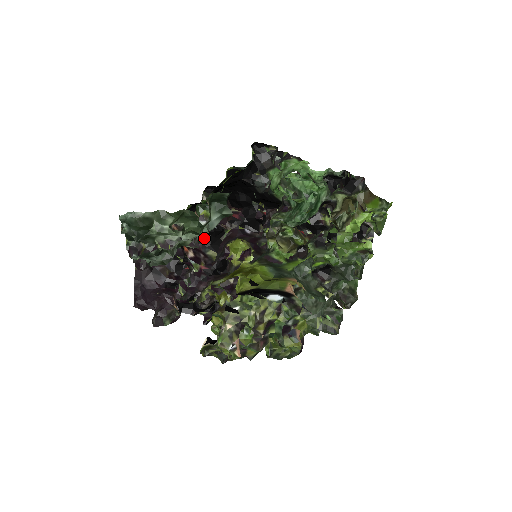
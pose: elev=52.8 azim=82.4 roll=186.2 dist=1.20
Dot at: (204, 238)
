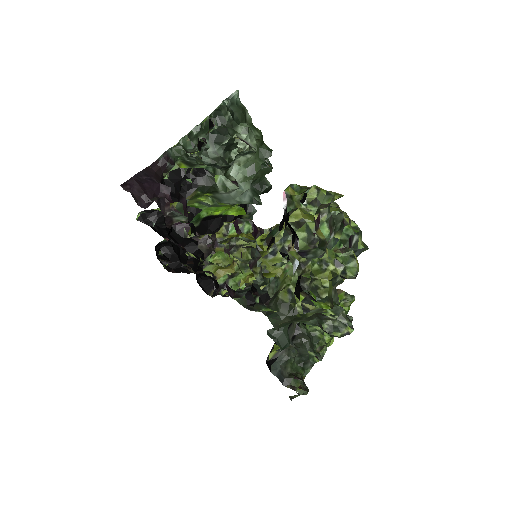
Dot at: (174, 244)
